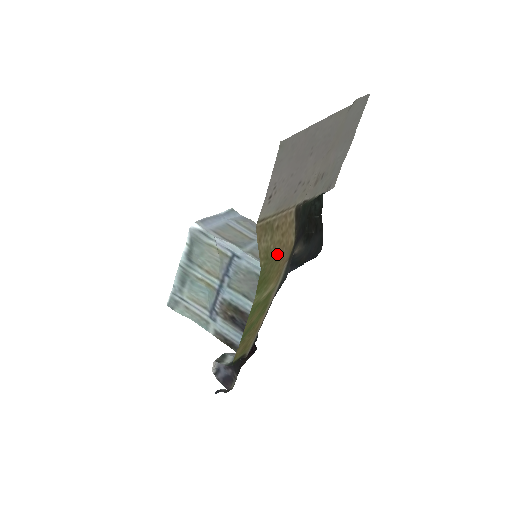
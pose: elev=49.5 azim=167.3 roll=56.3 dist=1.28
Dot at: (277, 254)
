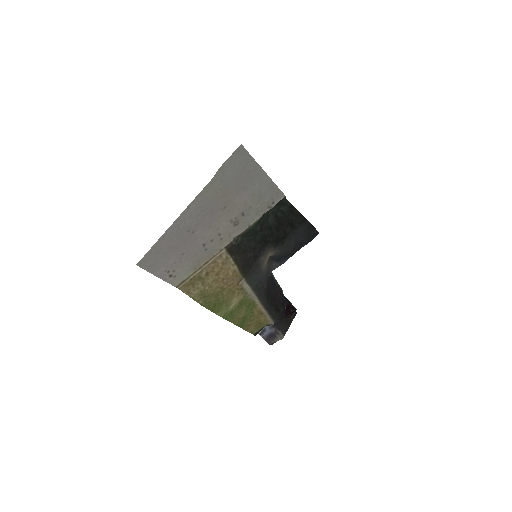
Dot at: (217, 288)
